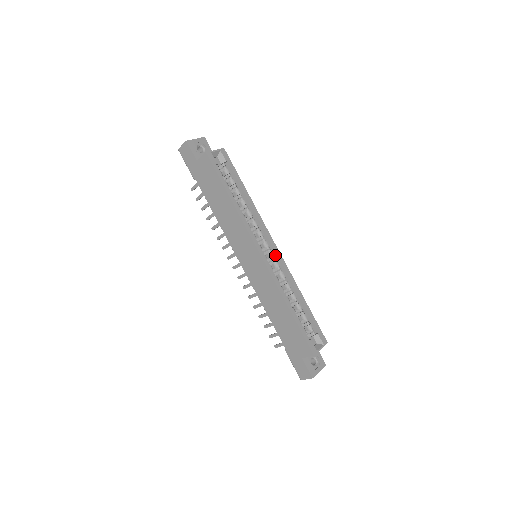
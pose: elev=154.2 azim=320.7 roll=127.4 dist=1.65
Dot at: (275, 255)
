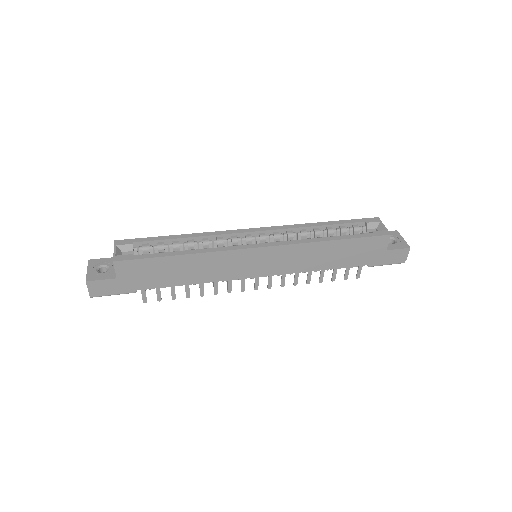
Dot at: (264, 233)
